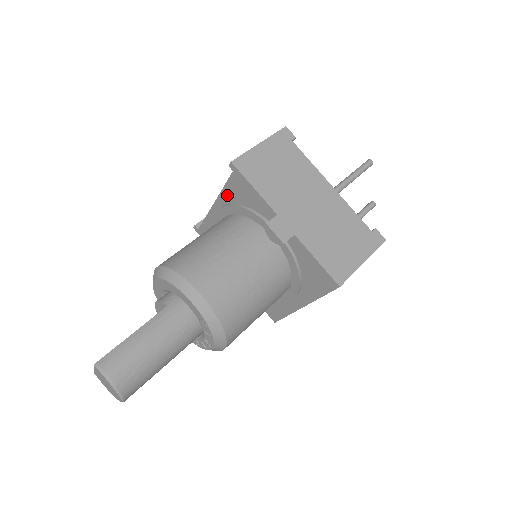
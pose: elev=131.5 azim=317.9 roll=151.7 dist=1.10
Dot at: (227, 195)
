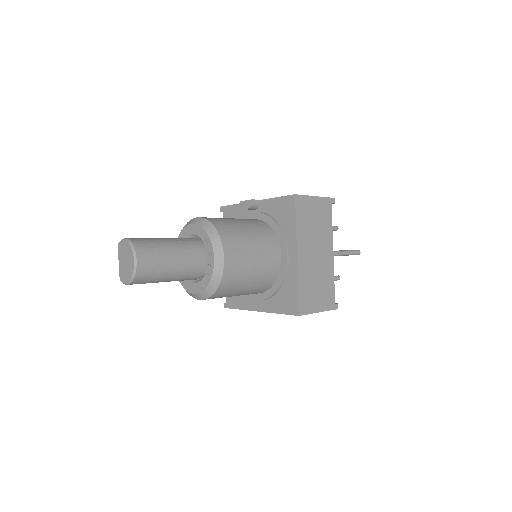
Dot at: occluded
